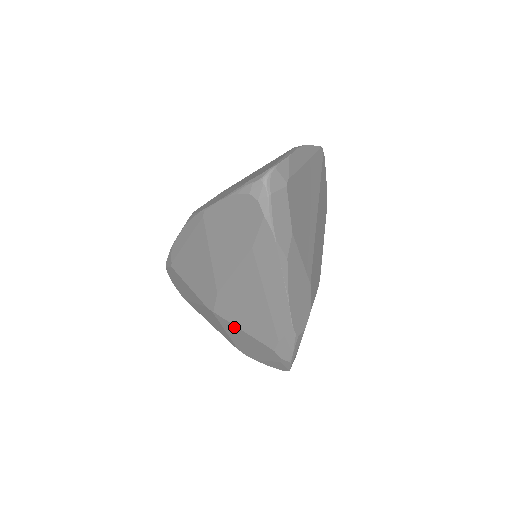
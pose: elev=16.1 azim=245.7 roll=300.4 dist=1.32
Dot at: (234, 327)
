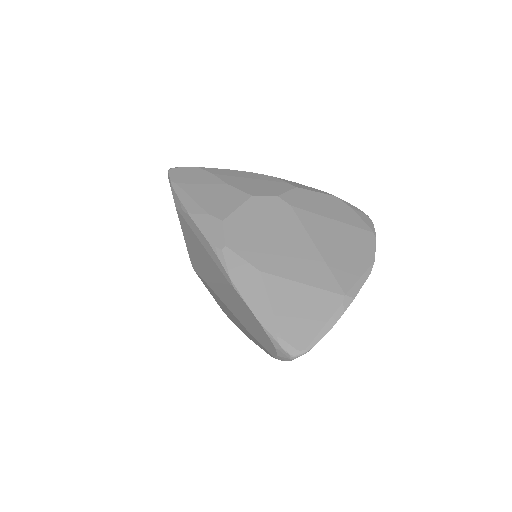
Dot at: occluded
